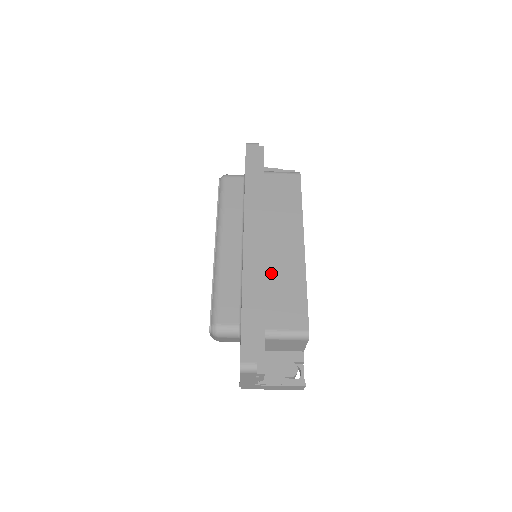
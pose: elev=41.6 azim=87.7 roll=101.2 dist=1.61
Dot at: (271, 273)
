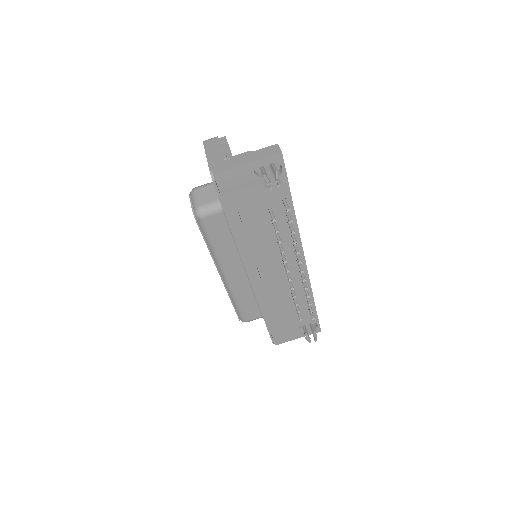
Dot at: occluded
